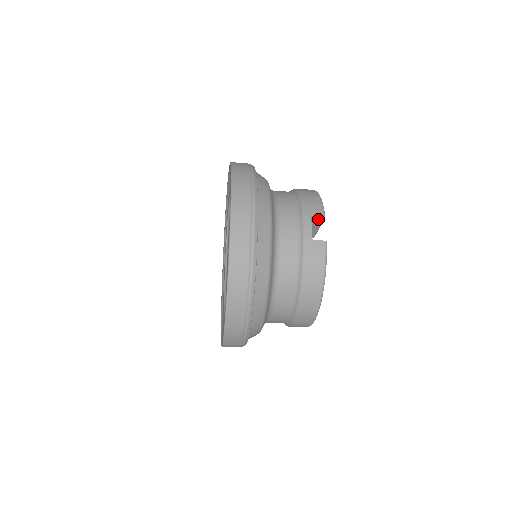
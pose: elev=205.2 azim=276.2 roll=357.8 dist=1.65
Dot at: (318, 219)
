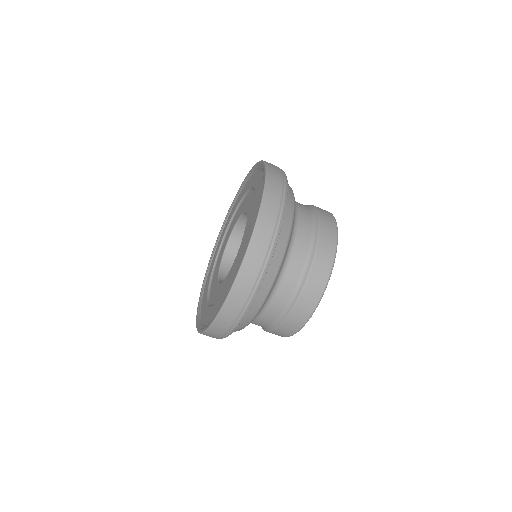
Dot at: occluded
